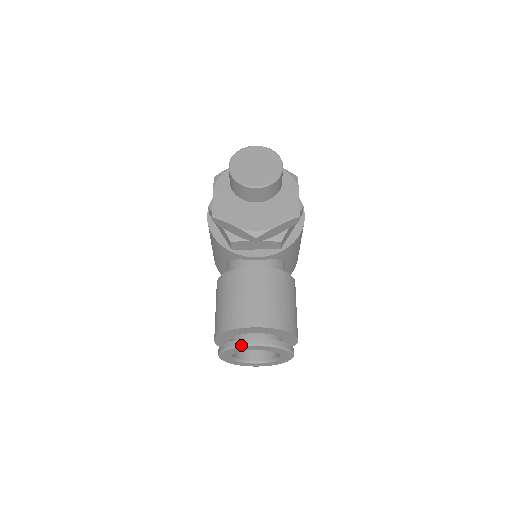
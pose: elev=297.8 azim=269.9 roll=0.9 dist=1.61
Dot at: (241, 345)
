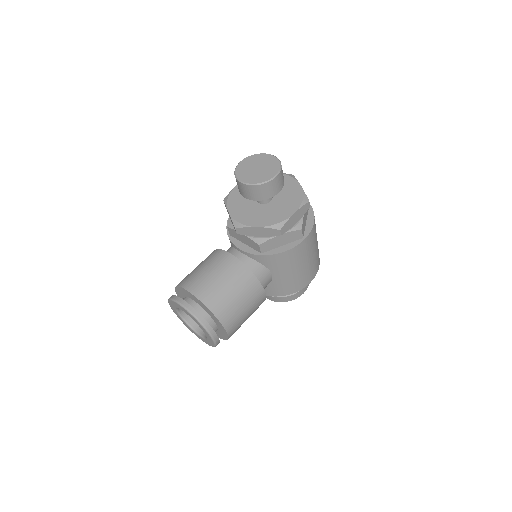
Dot at: (174, 300)
